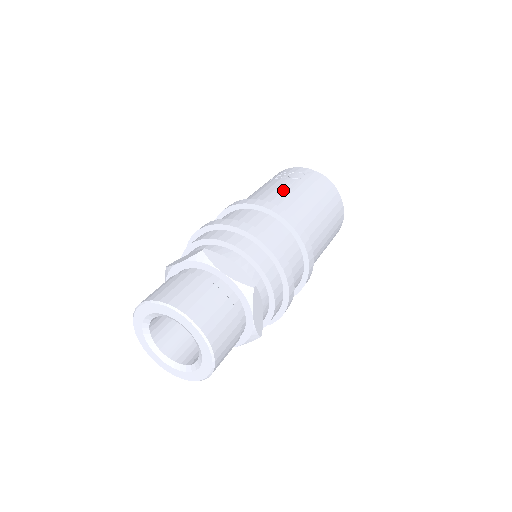
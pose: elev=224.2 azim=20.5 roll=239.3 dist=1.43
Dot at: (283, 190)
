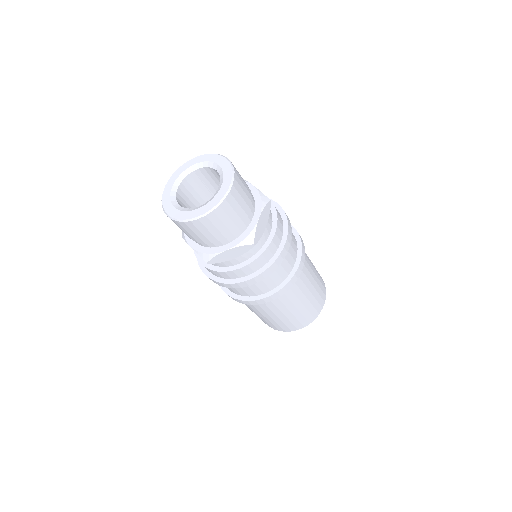
Dot at: occluded
